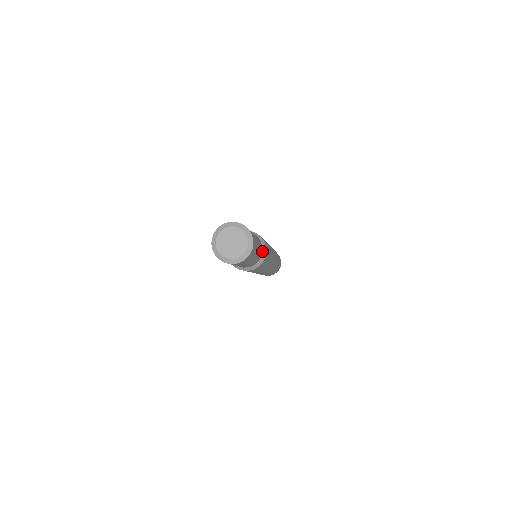
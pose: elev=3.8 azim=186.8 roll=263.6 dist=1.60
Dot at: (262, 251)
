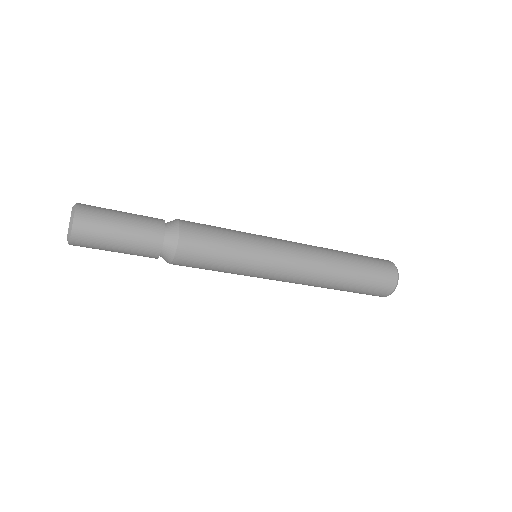
Dot at: (172, 227)
